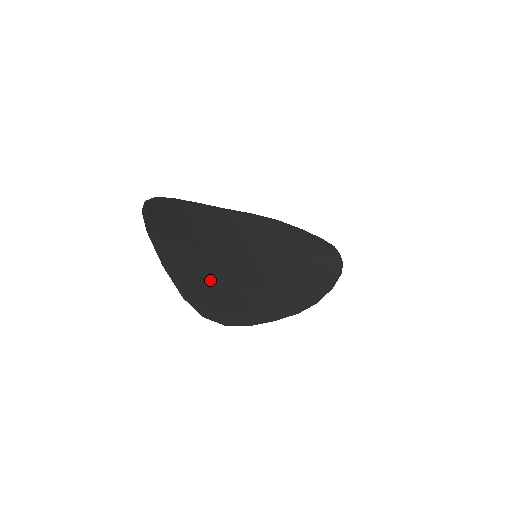
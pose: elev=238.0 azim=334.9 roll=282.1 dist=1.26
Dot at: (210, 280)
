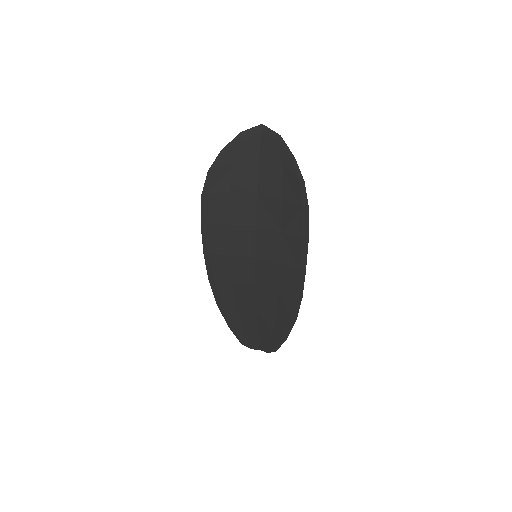
Dot at: (281, 190)
